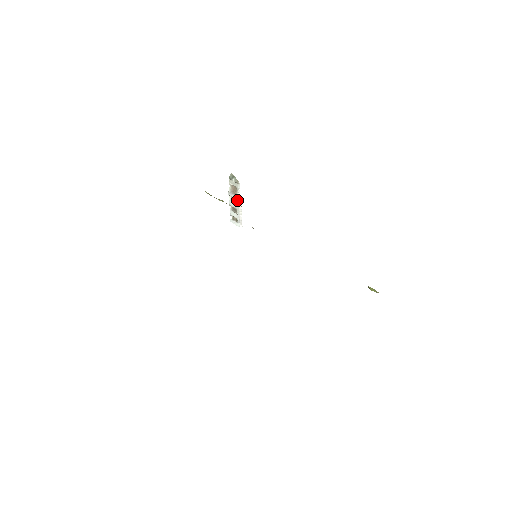
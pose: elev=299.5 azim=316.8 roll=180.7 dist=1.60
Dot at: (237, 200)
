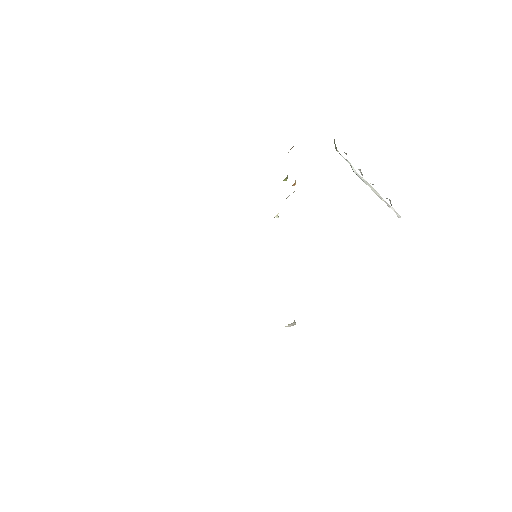
Dot at: (359, 176)
